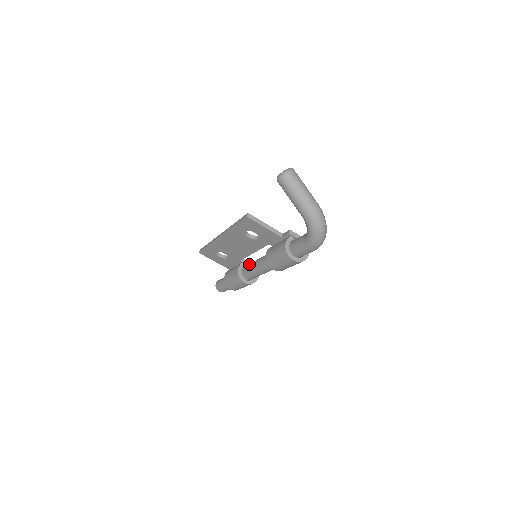
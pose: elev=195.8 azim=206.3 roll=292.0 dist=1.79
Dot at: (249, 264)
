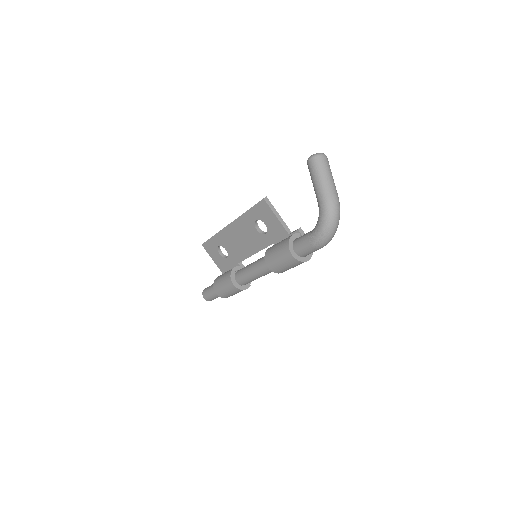
Dot at: occluded
